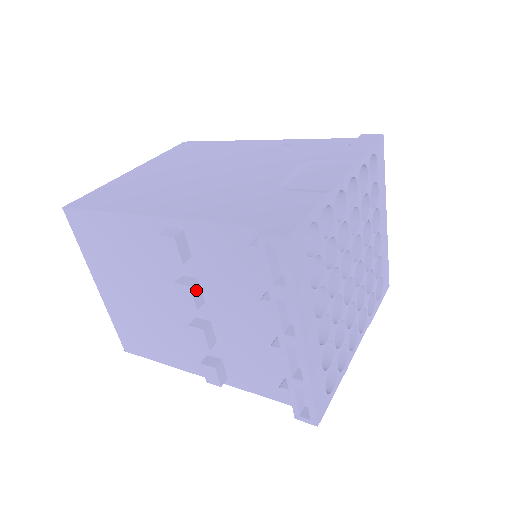
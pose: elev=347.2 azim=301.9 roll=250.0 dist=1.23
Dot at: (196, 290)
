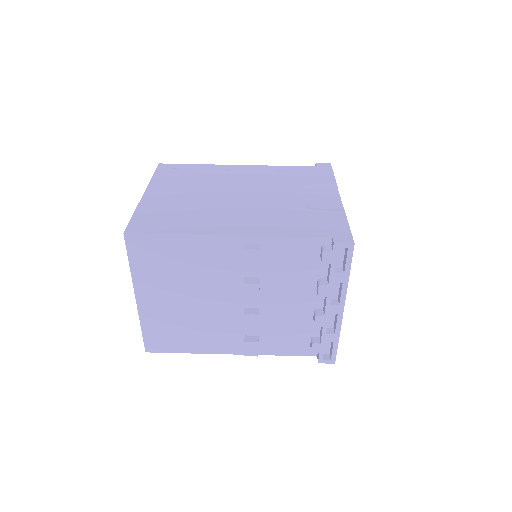
Dot at: (259, 286)
